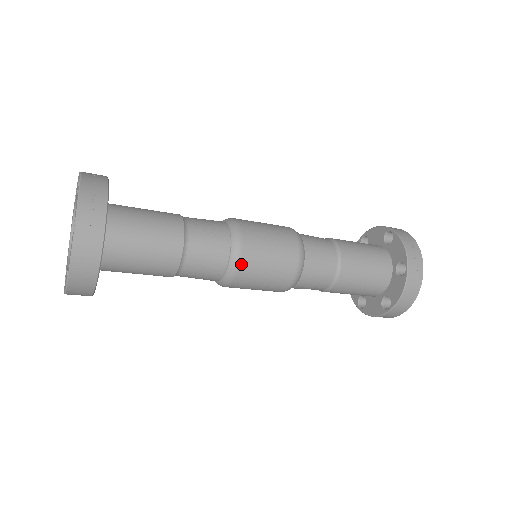
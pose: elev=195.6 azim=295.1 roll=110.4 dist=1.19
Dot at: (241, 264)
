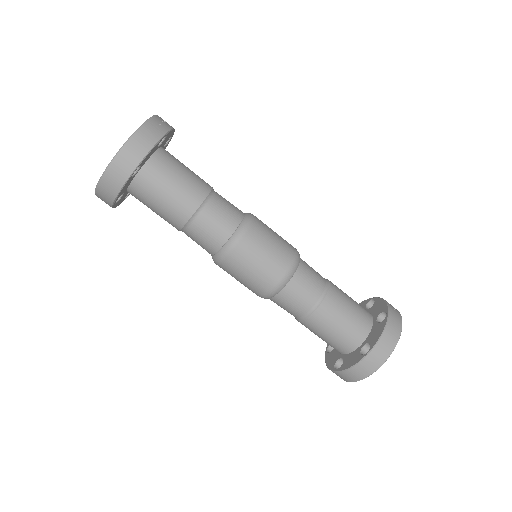
Dot at: (248, 231)
